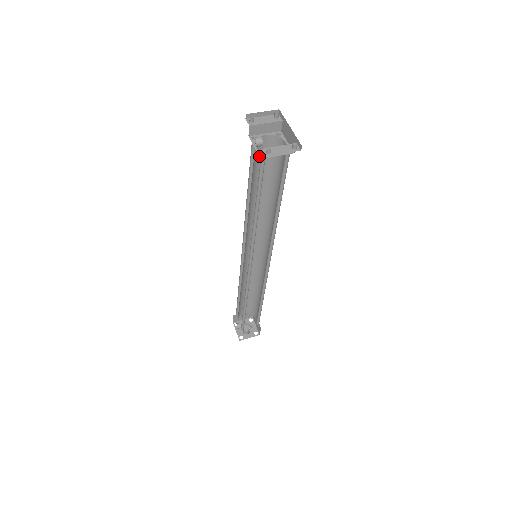
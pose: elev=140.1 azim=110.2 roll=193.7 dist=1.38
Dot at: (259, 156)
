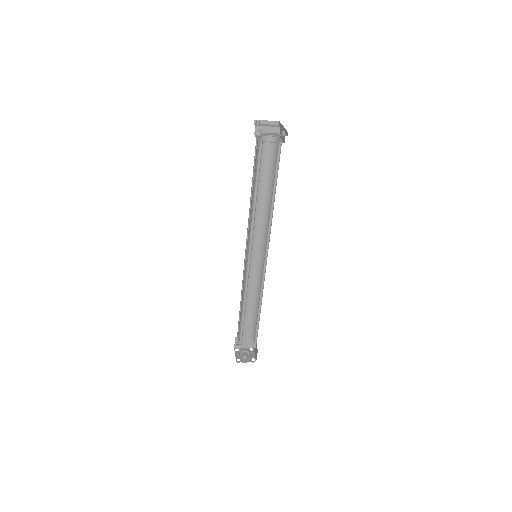
Dot at: (258, 141)
